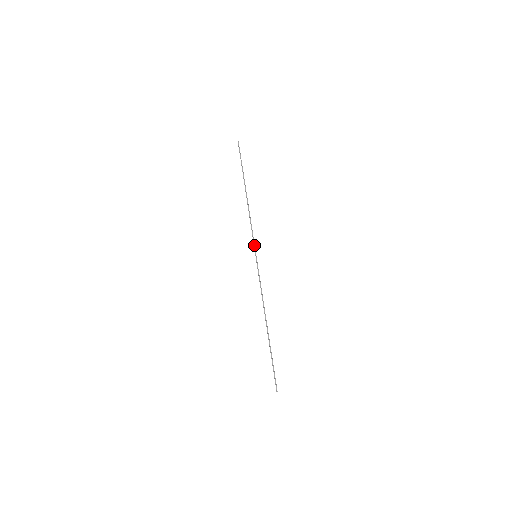
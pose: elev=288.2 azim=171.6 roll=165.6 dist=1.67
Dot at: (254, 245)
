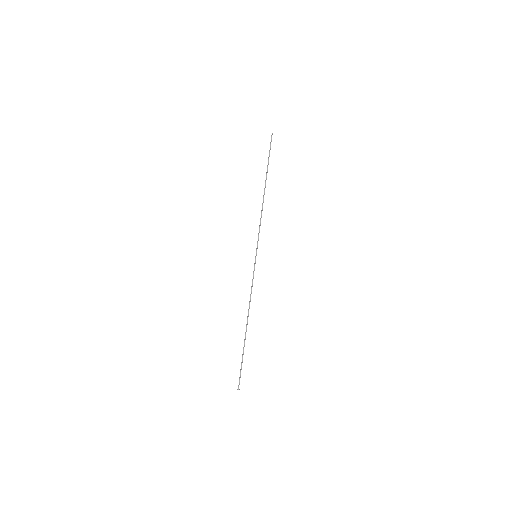
Dot at: (257, 245)
